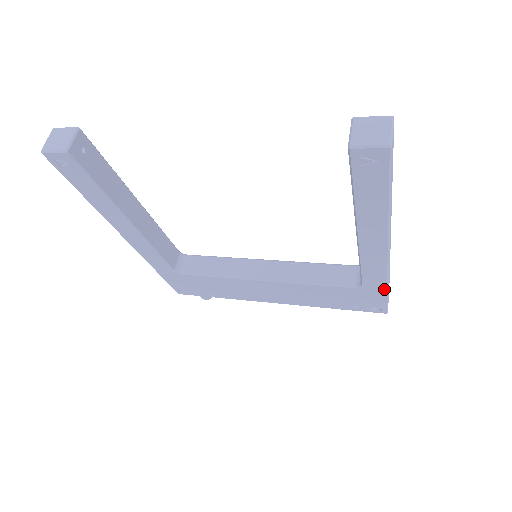
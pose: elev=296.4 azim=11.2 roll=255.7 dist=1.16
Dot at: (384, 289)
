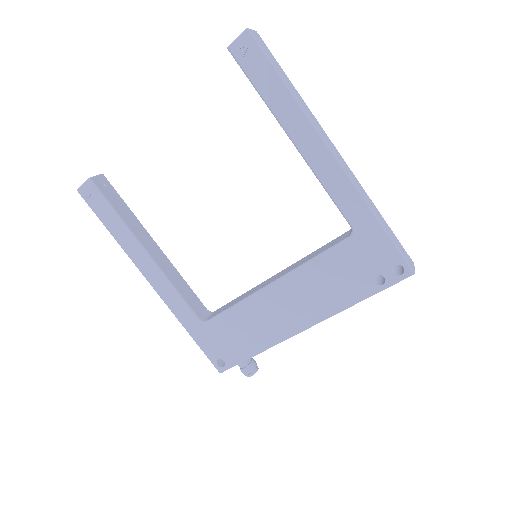
Dot at: (373, 220)
